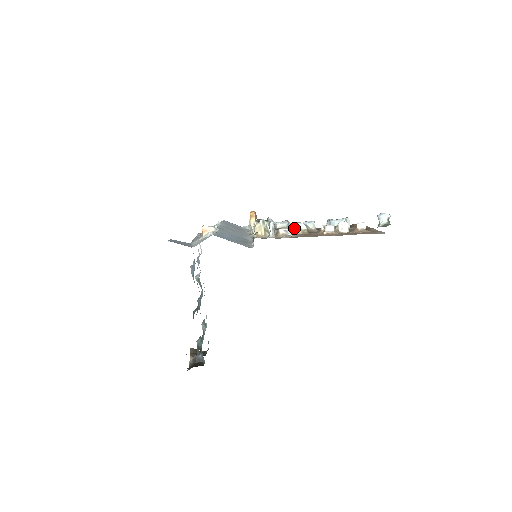
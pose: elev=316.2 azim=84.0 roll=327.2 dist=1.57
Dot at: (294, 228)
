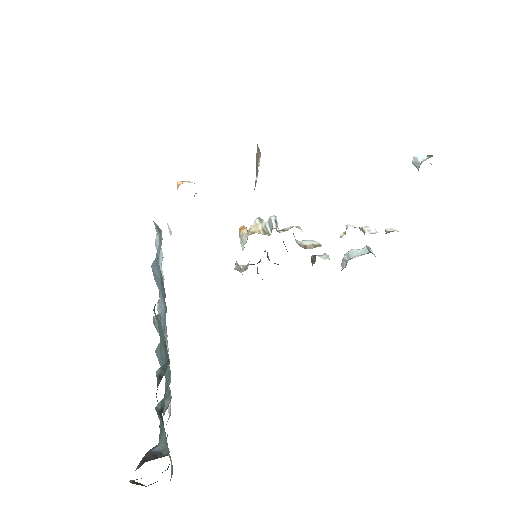
Dot at: (302, 244)
